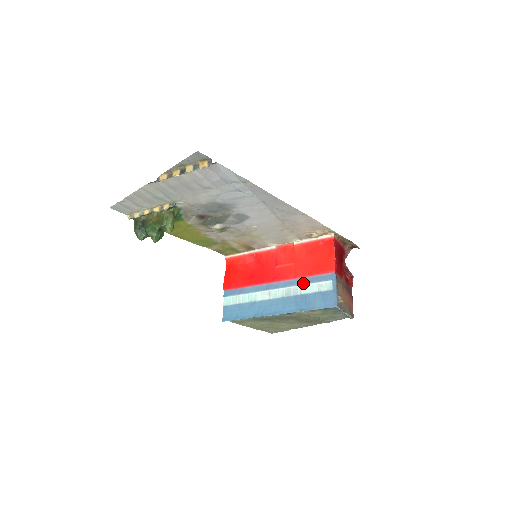
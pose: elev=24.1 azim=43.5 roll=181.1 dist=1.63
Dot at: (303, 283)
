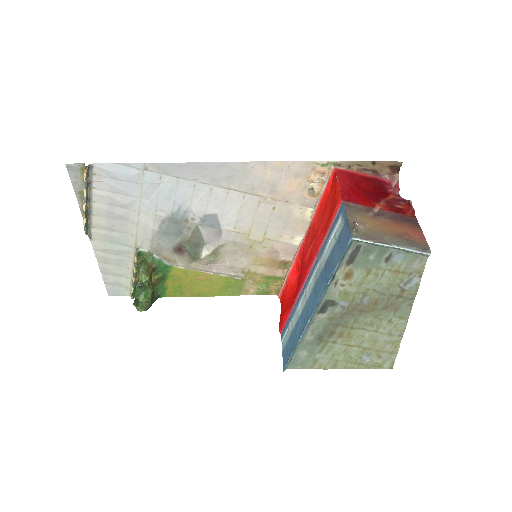
Dot at: (323, 249)
